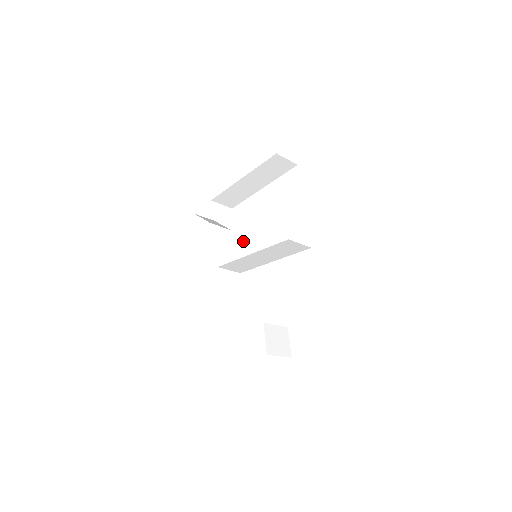
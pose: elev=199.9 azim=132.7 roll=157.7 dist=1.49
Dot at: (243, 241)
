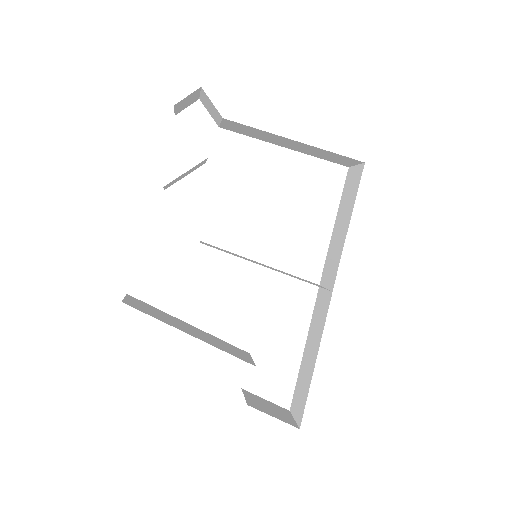
Dot at: occluded
